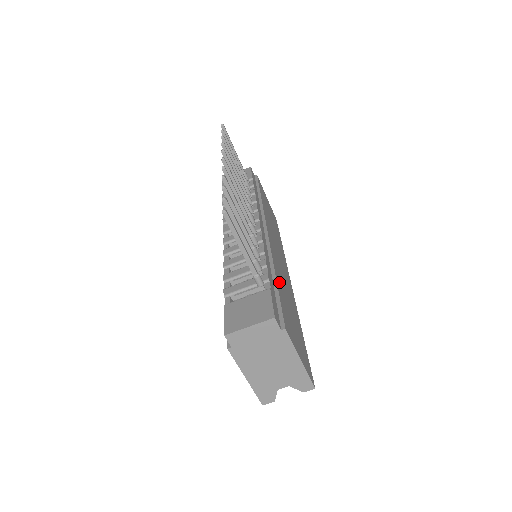
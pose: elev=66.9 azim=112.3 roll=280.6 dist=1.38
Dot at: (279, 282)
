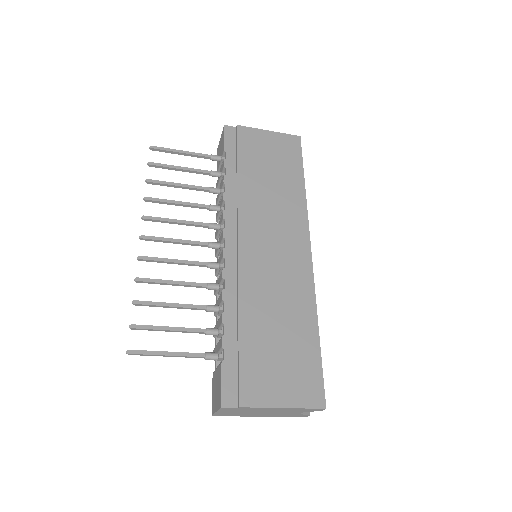
Dot at: (250, 321)
